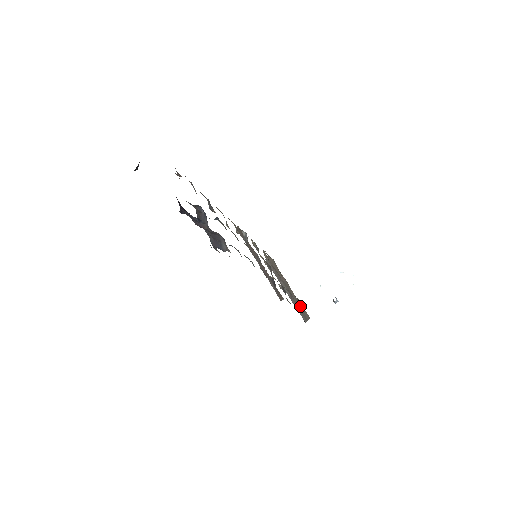
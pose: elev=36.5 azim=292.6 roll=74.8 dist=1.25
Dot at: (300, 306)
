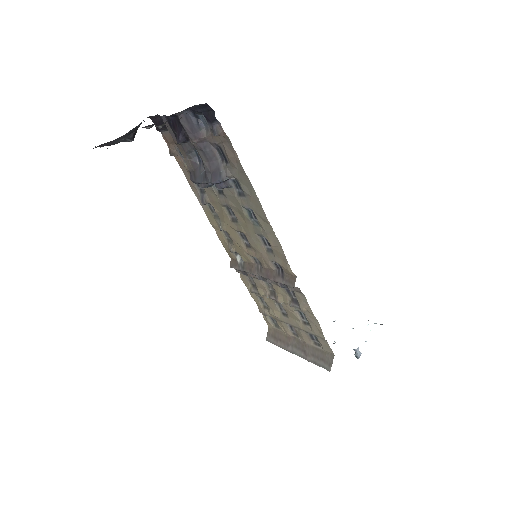
Dot at: (318, 353)
